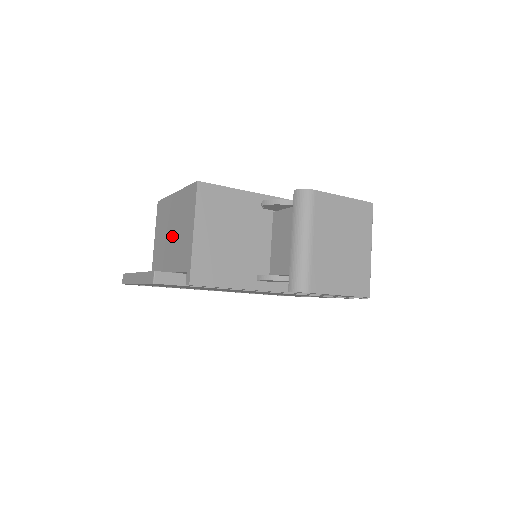
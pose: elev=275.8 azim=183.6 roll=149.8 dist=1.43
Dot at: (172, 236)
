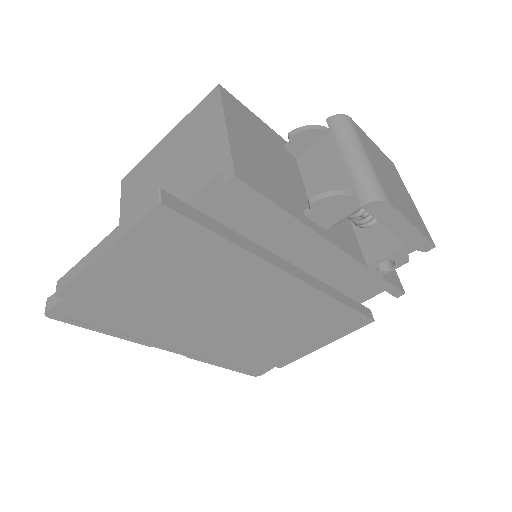
Dot at: (169, 174)
